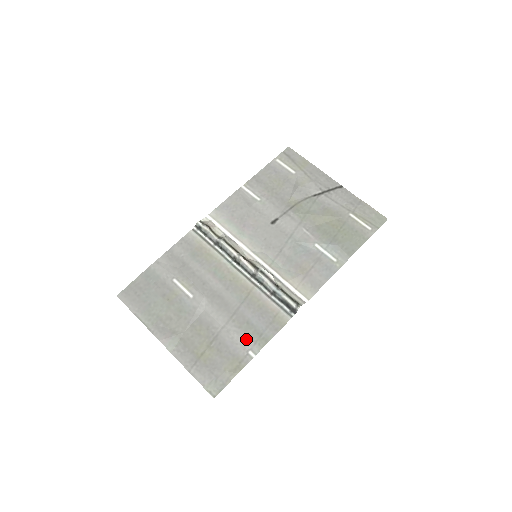
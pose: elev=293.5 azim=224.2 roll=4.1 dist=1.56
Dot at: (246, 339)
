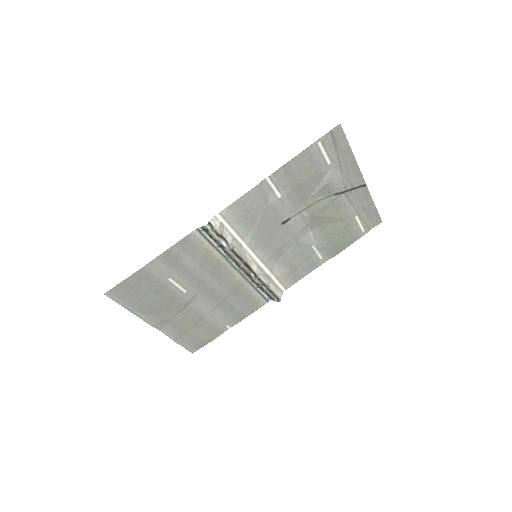
Dot at: (227, 319)
